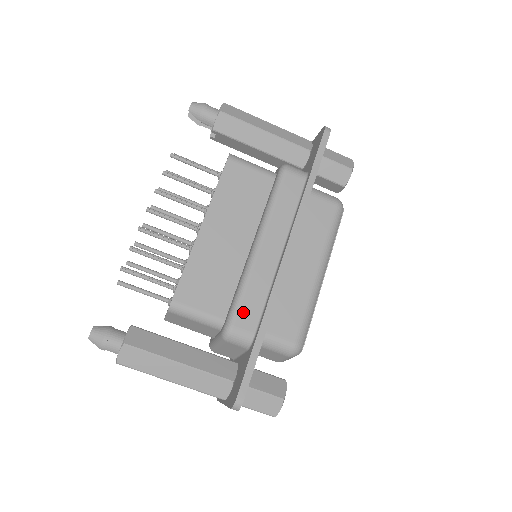
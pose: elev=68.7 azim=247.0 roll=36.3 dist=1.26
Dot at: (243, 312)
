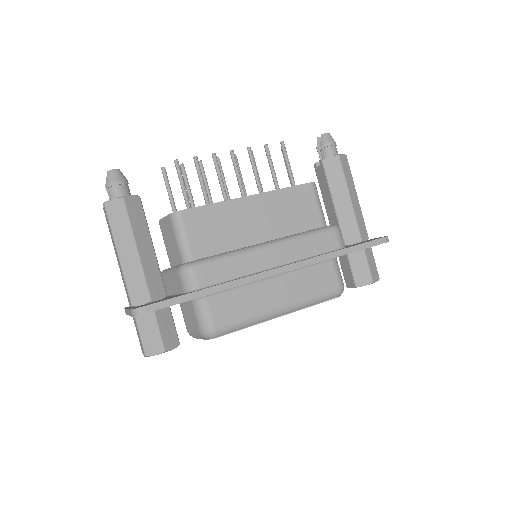
Dot at: (210, 268)
